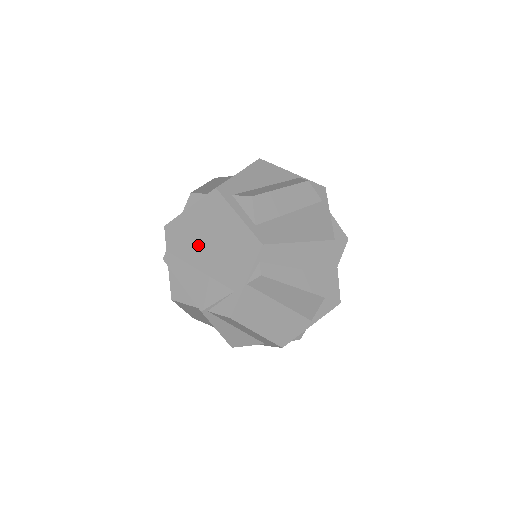
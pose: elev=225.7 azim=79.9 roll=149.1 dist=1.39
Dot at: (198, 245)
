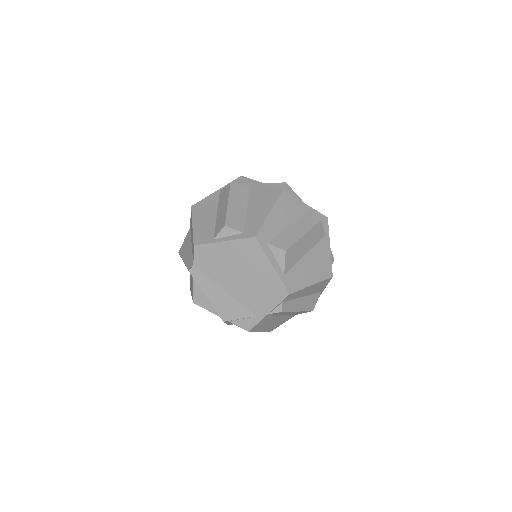
Dot at: (228, 273)
